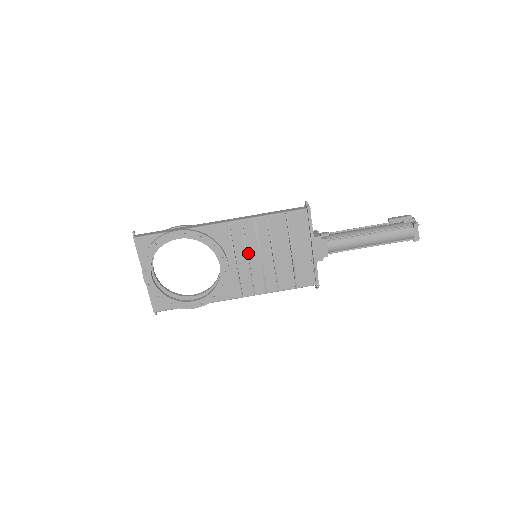
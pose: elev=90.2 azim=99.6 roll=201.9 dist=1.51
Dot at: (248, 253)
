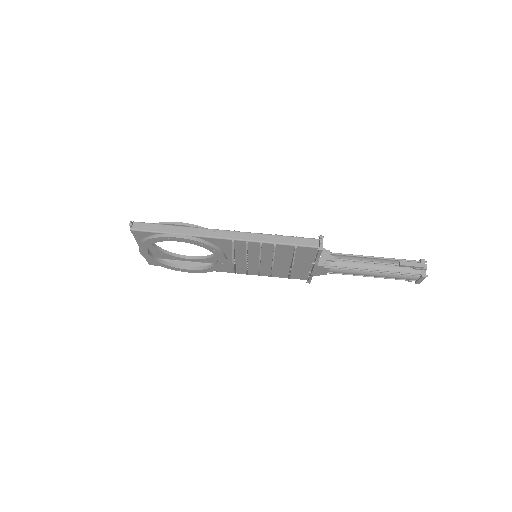
Dot at: (248, 257)
